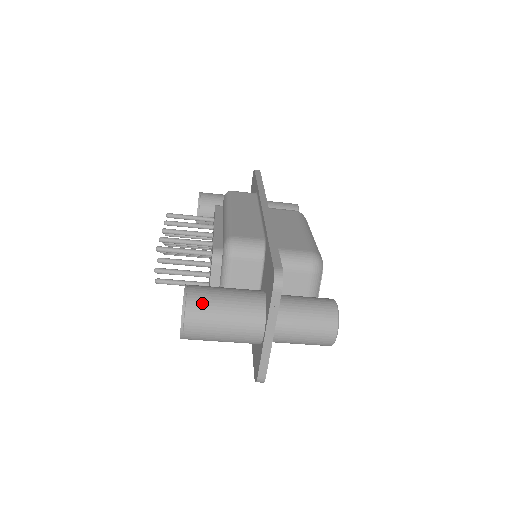
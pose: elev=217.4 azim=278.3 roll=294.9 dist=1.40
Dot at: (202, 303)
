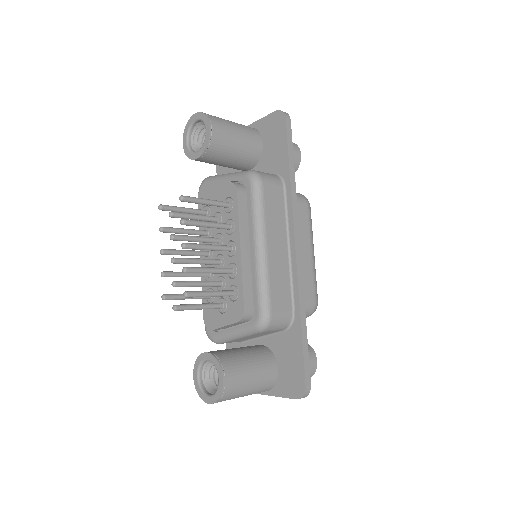
Dot at: (234, 392)
